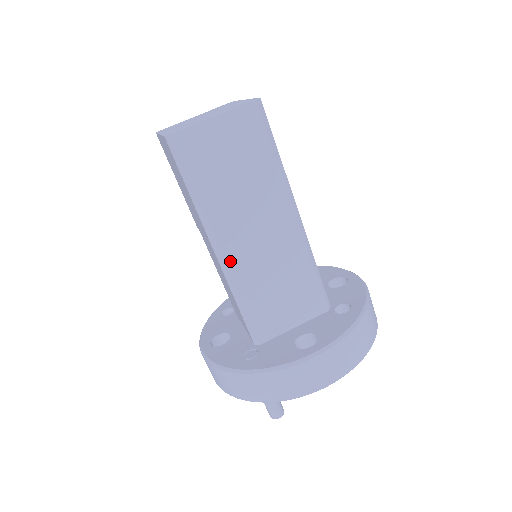
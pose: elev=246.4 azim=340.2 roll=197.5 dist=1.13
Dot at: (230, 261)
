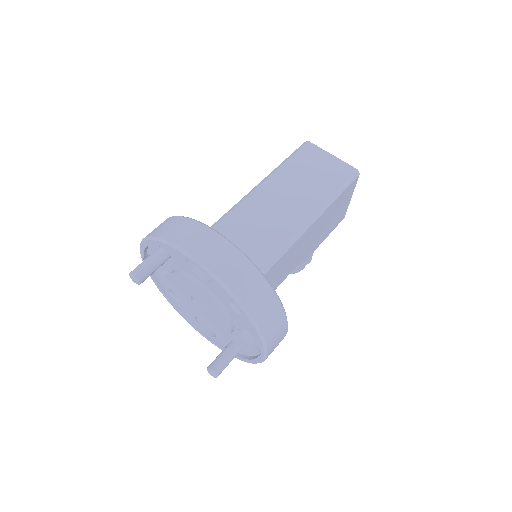
Dot at: (253, 195)
